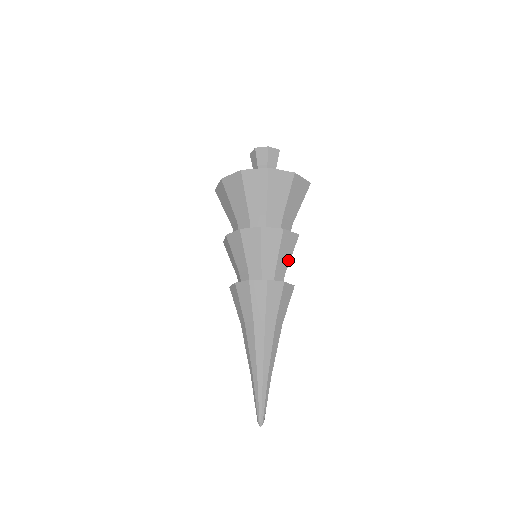
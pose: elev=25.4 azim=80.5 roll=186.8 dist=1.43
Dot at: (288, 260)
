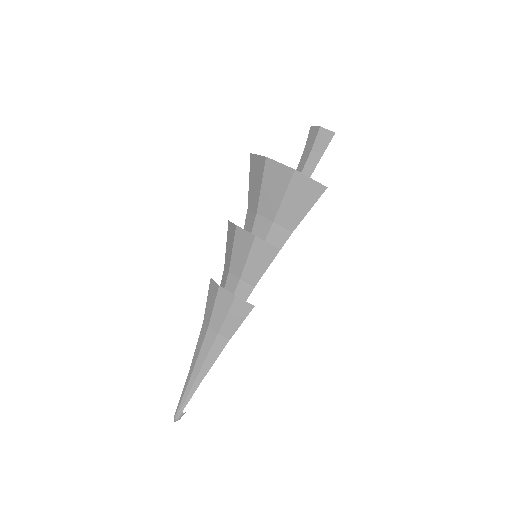
Dot at: (260, 274)
